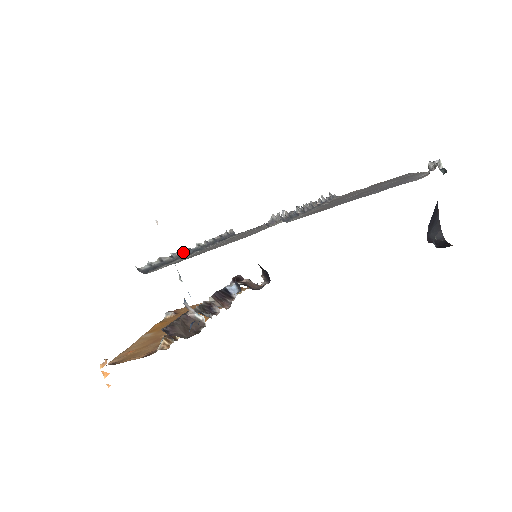
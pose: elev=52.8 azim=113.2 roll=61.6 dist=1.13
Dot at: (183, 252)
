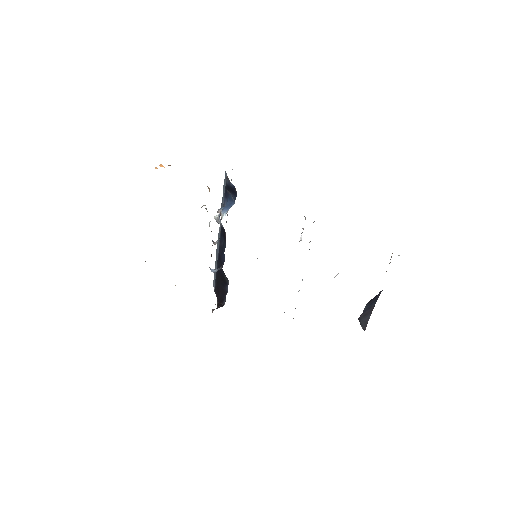
Dot at: occluded
